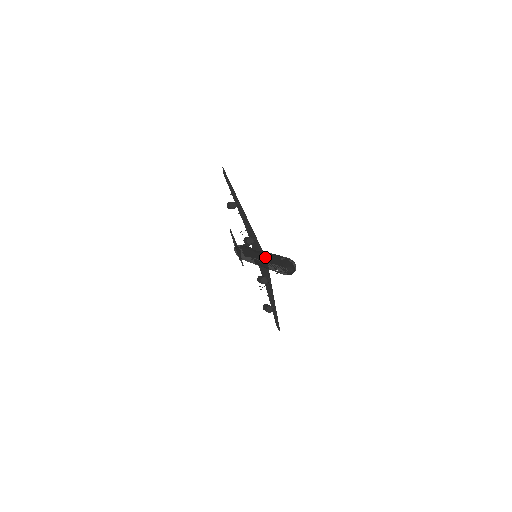
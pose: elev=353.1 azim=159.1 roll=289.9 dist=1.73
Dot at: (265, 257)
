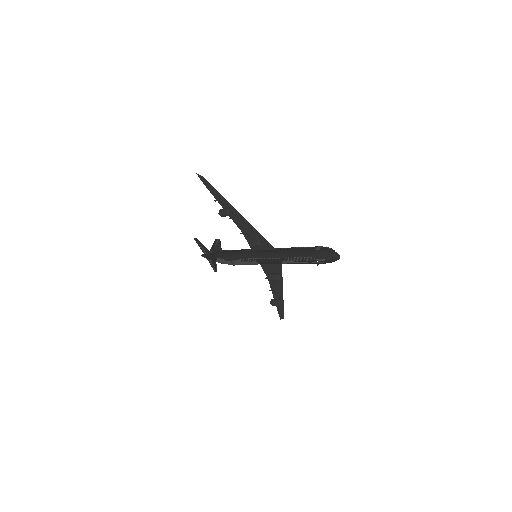
Dot at: (287, 253)
